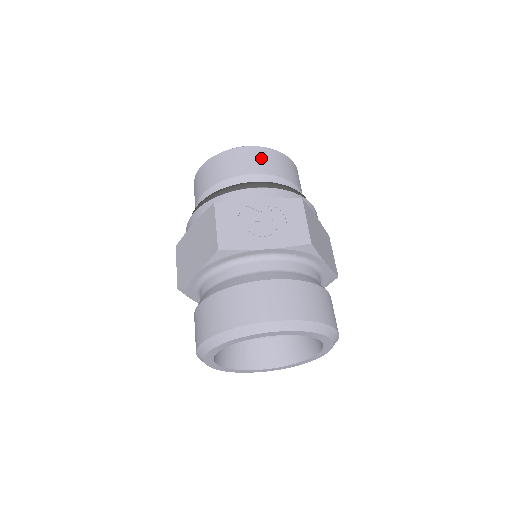
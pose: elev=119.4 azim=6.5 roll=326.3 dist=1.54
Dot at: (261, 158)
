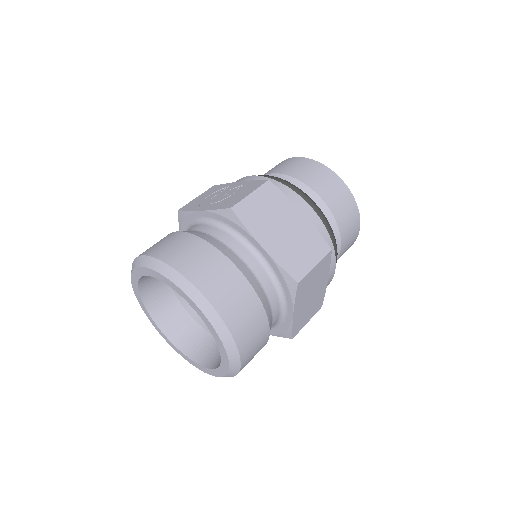
Dot at: (291, 164)
